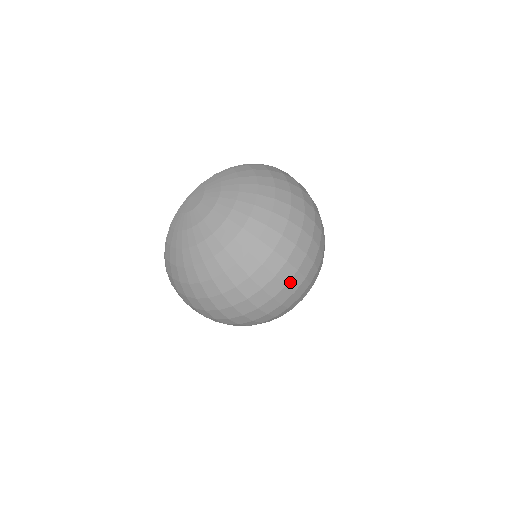
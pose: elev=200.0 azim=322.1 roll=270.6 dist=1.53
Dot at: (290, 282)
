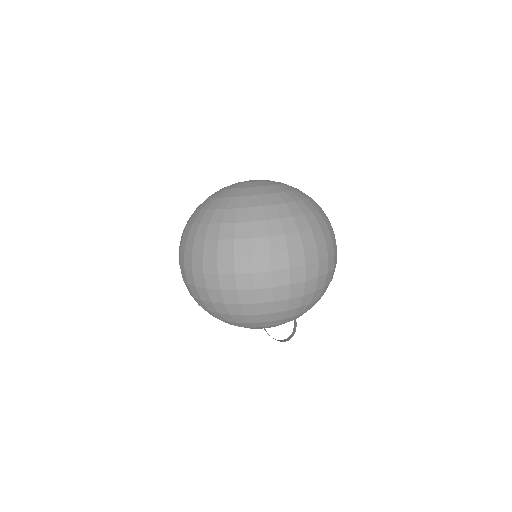
Dot at: (258, 274)
